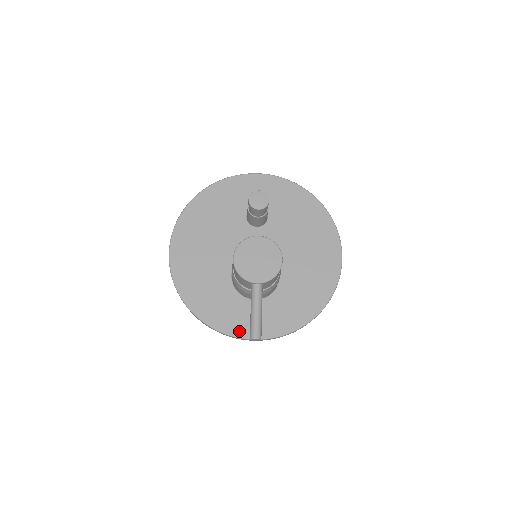
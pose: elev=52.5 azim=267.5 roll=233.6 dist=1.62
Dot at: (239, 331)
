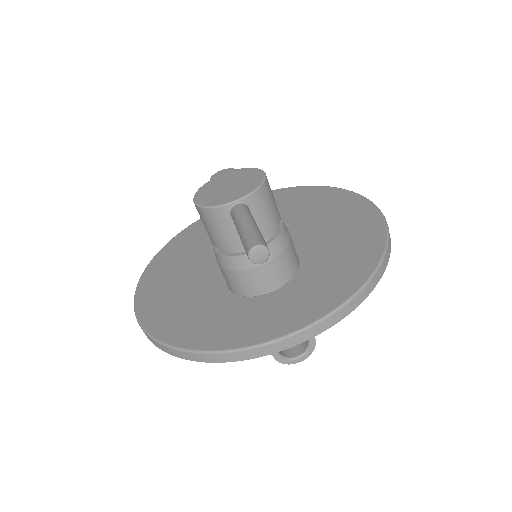
Dot at: (260, 335)
